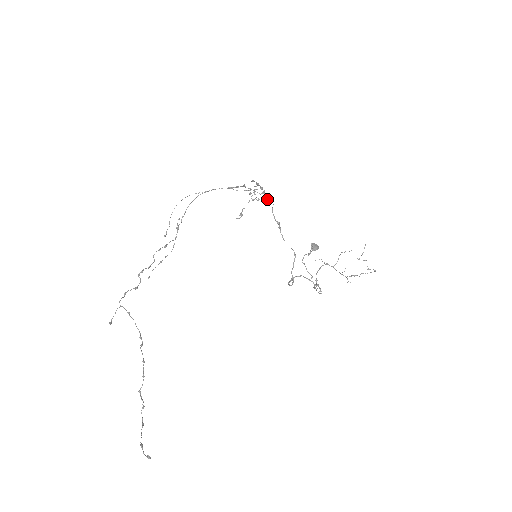
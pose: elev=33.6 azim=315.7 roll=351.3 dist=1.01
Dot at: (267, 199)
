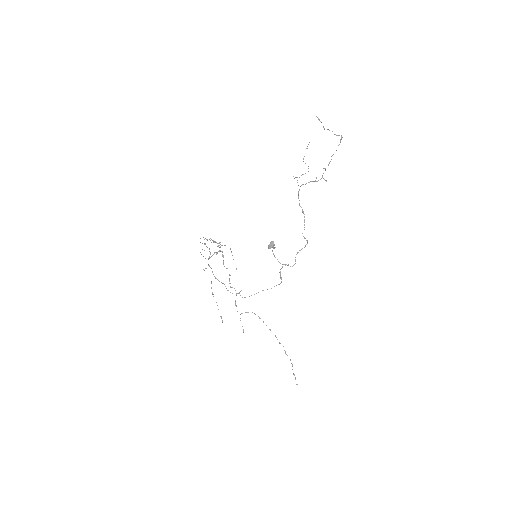
Dot at: occluded
